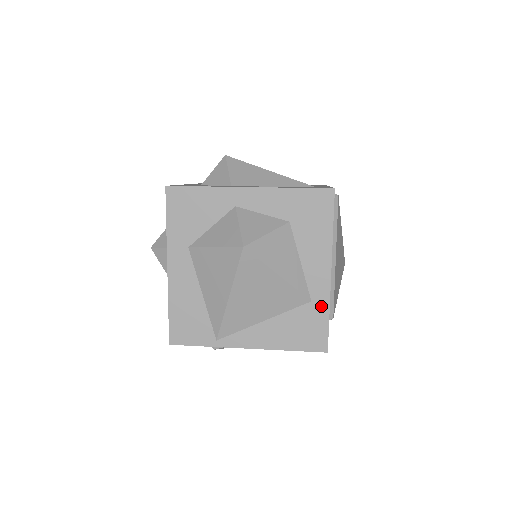
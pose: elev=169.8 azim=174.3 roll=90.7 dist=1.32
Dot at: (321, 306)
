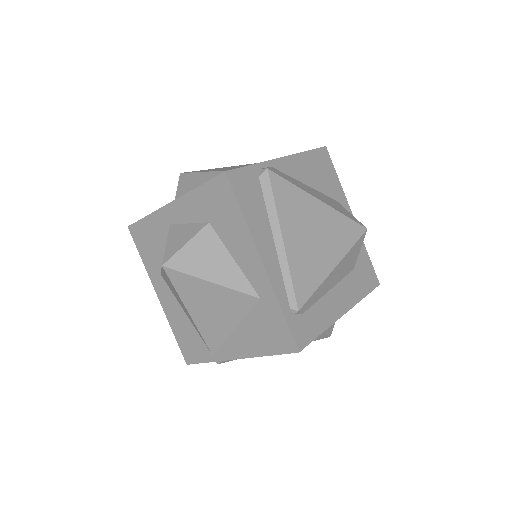
Dot at: (270, 302)
